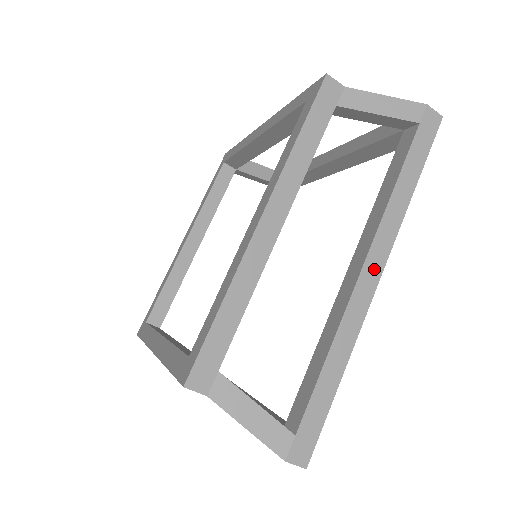
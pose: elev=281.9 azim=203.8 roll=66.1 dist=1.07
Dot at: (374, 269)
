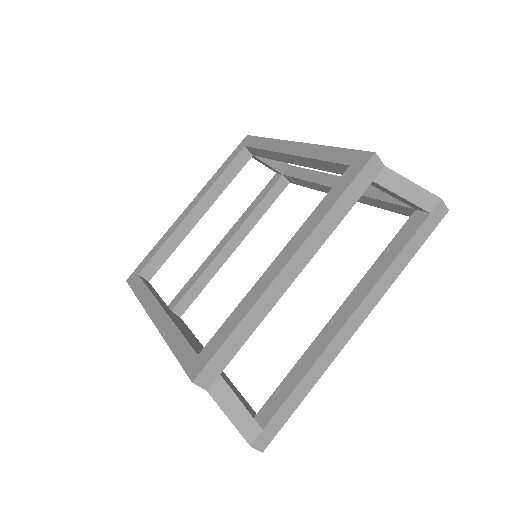
Dot at: occluded
